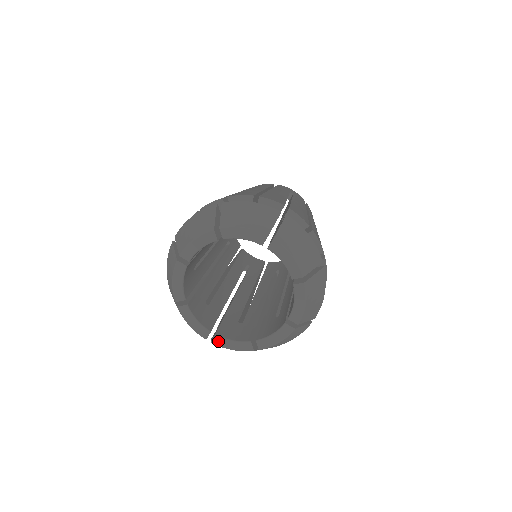
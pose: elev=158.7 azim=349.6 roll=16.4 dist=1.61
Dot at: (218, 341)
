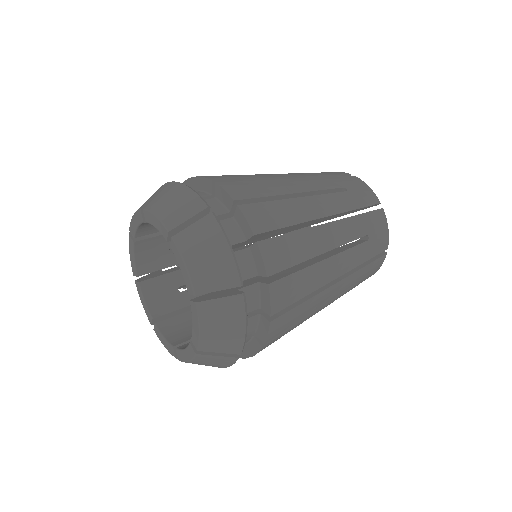
Dot at: (157, 331)
